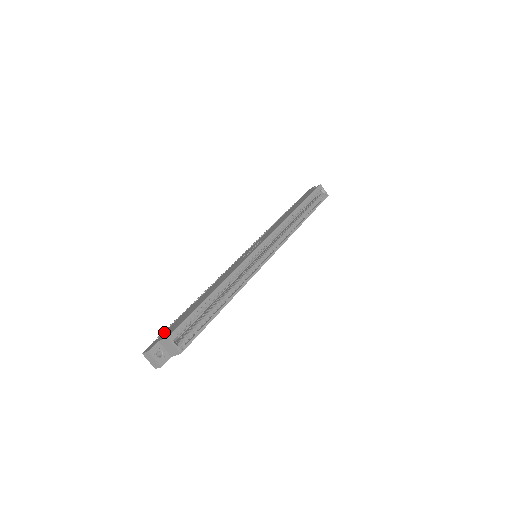
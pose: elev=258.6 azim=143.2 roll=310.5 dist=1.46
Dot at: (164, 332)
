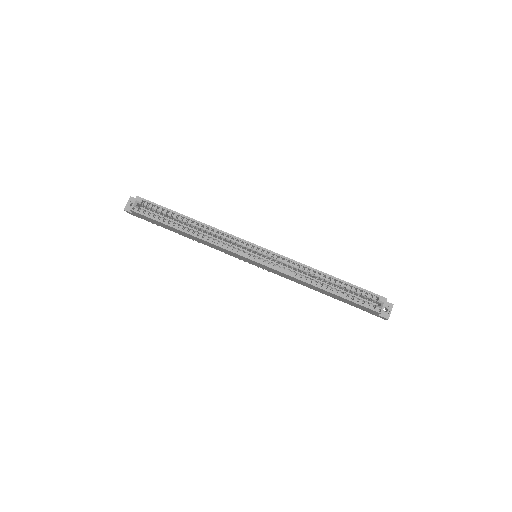
Dot at: occluded
